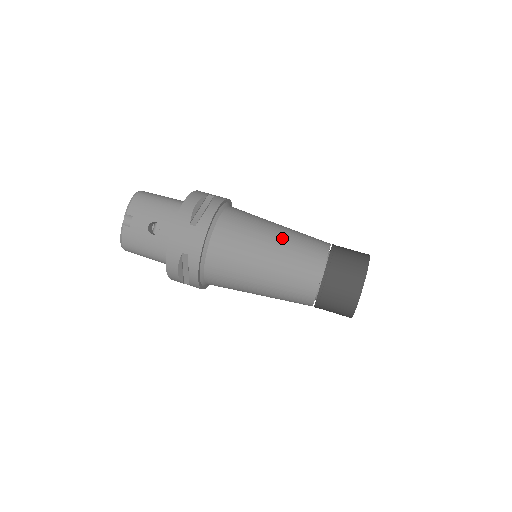
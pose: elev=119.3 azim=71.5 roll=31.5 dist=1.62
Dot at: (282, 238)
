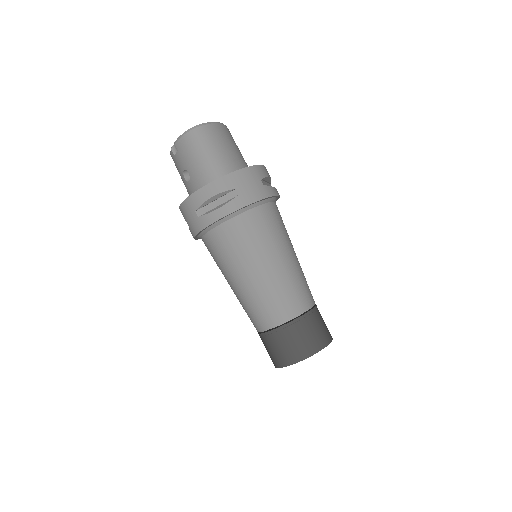
Dot at: (257, 282)
